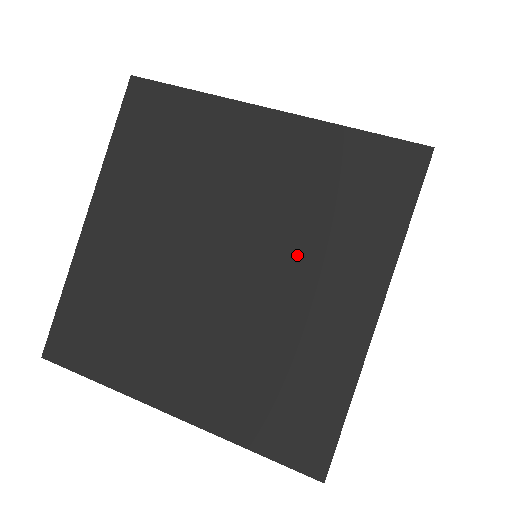
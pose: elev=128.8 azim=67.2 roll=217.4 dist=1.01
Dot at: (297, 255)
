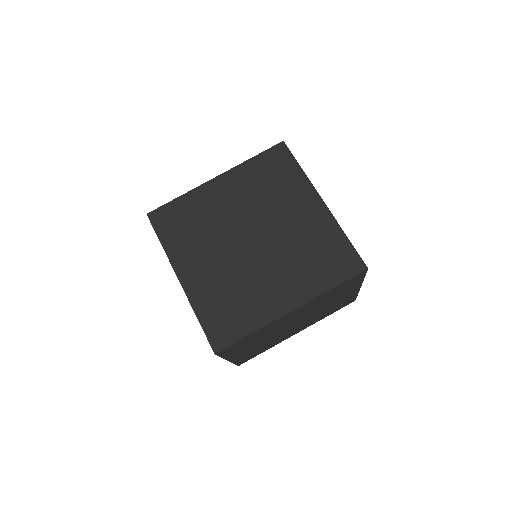
Dot at: (276, 210)
